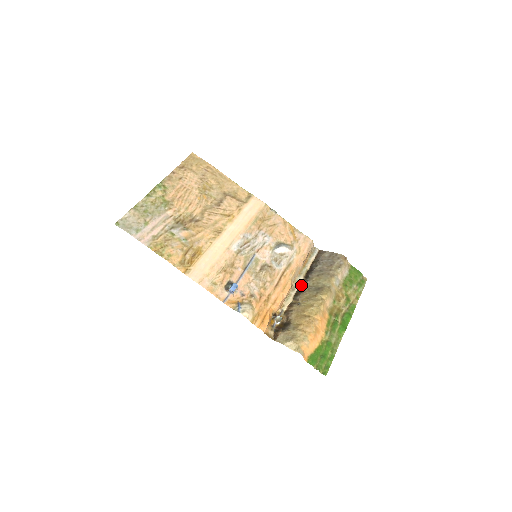
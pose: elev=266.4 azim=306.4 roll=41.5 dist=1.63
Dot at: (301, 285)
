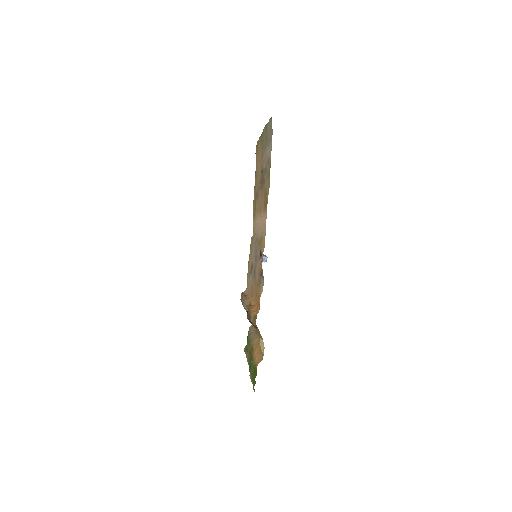
Dot at: occluded
